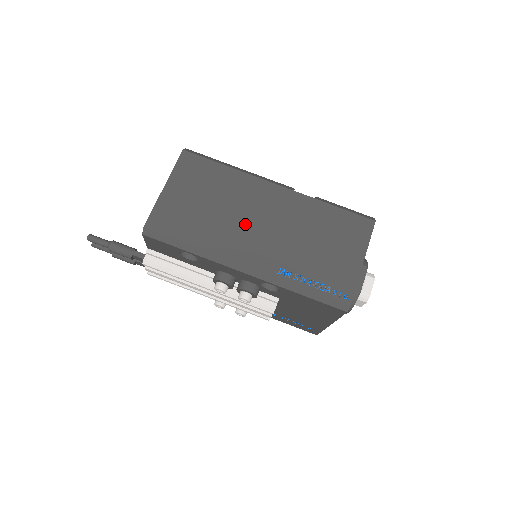
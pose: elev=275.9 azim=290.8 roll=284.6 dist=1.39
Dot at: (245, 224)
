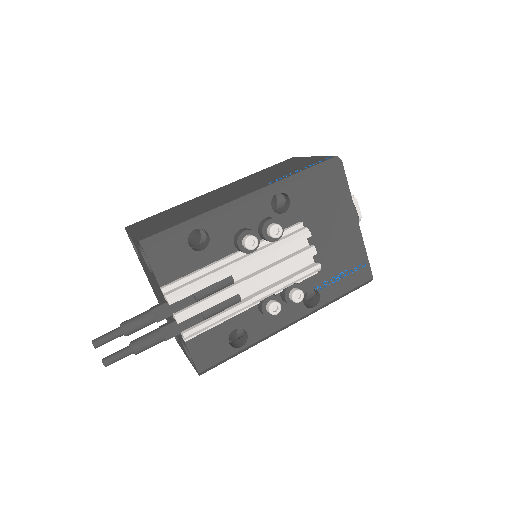
Dot at: (216, 199)
